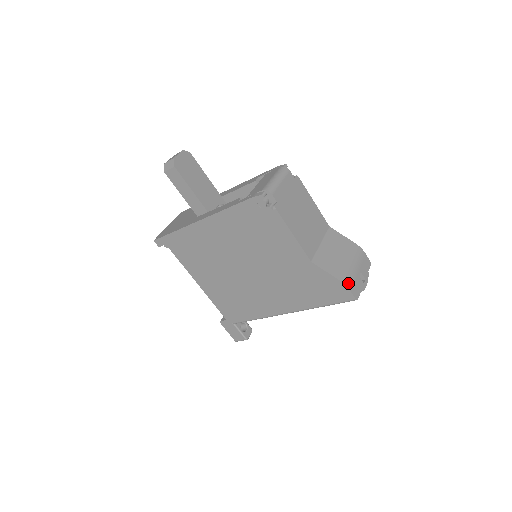
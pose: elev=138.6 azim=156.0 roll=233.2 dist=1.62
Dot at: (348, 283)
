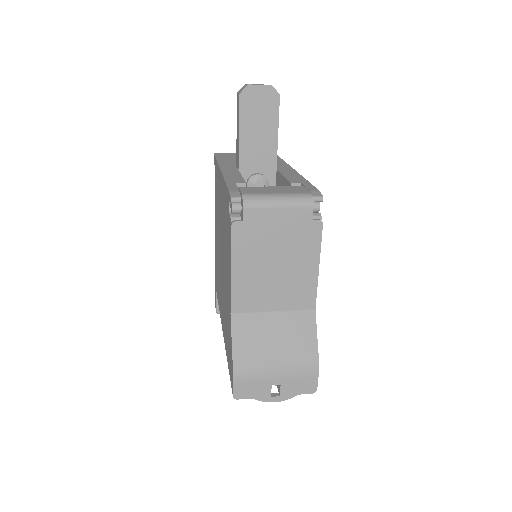
Dot at: (240, 375)
